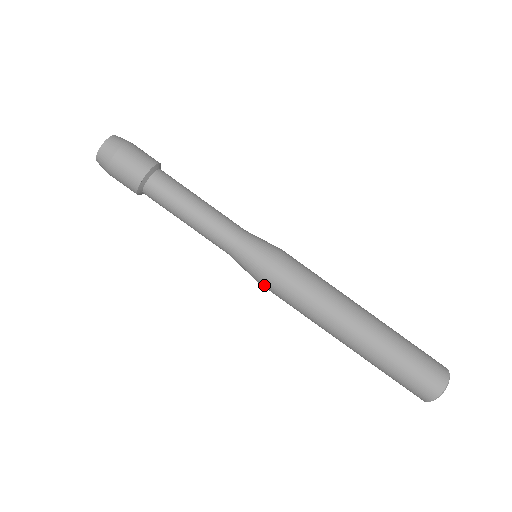
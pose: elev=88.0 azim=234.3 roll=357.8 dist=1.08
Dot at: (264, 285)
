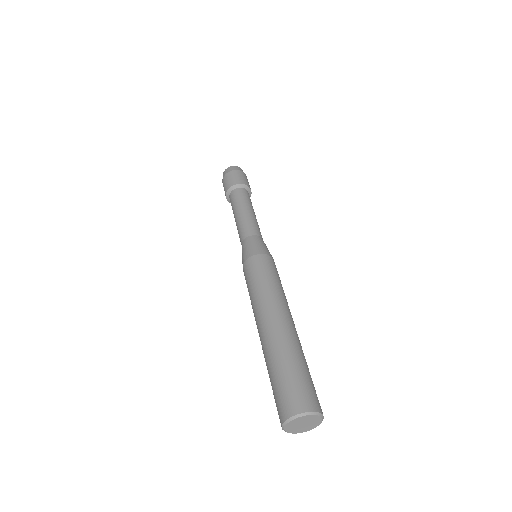
Dot at: (257, 258)
